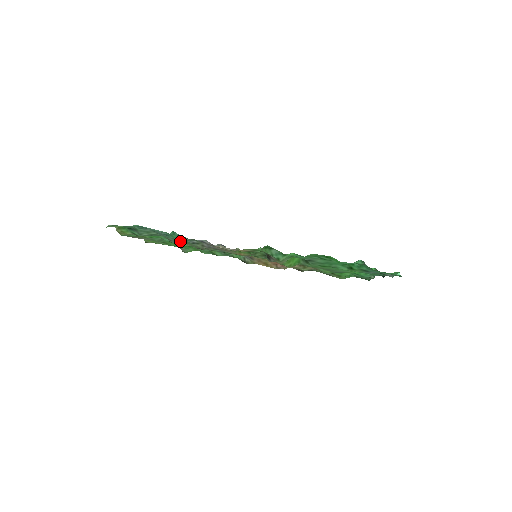
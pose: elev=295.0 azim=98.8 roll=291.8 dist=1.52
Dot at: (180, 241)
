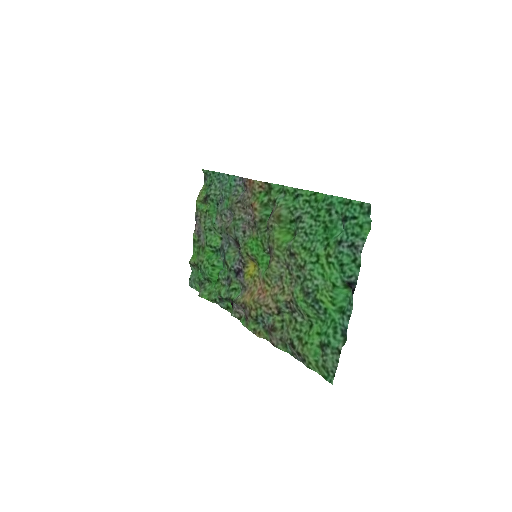
Dot at: (225, 204)
